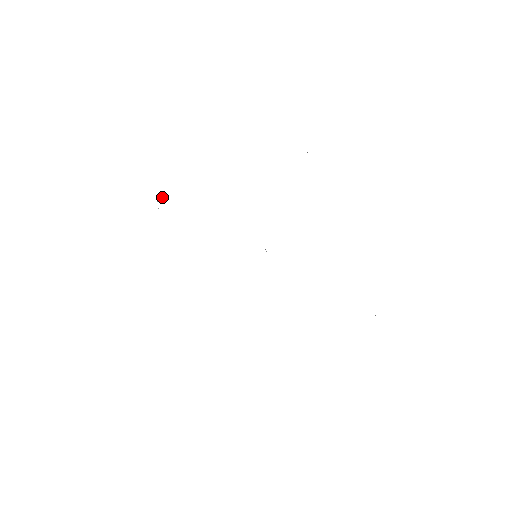
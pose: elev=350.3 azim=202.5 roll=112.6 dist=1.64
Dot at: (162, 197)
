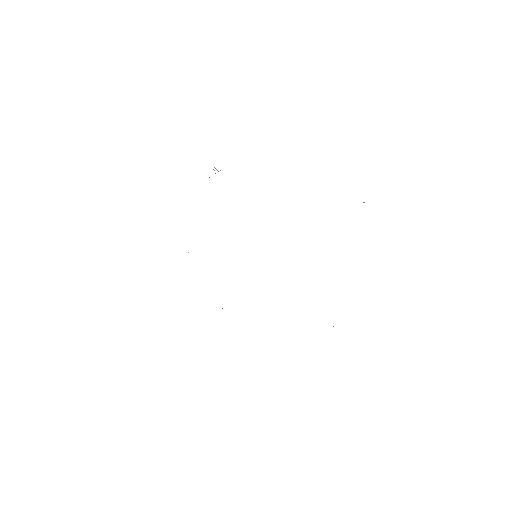
Dot at: occluded
